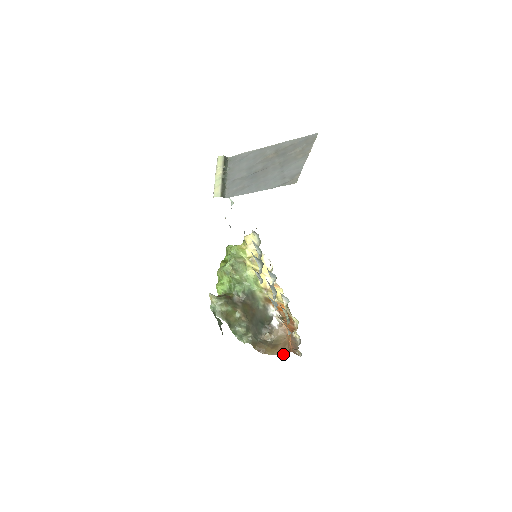
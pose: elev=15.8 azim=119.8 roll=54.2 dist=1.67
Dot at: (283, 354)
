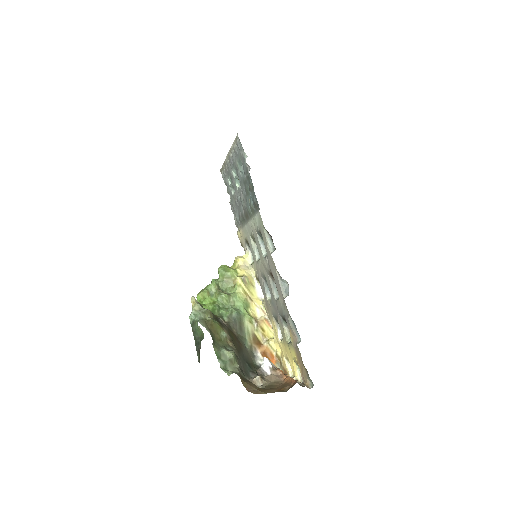
Dot at: (284, 390)
